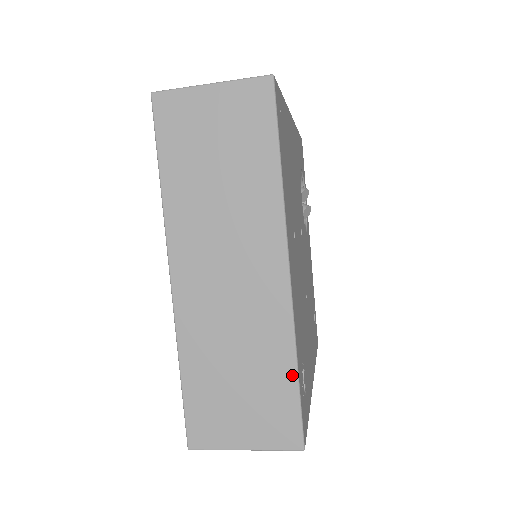
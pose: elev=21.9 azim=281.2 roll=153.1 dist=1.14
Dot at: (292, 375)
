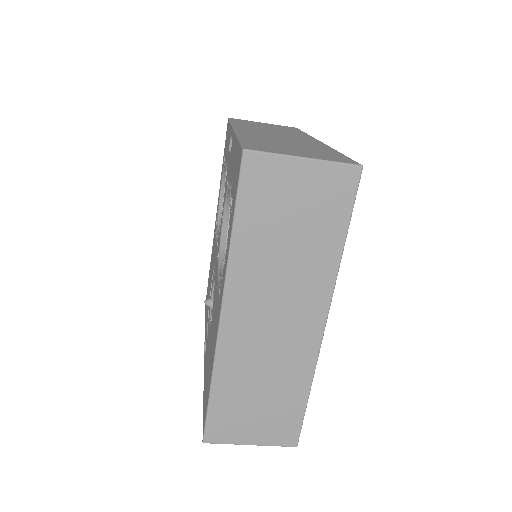
Dot at: (337, 152)
